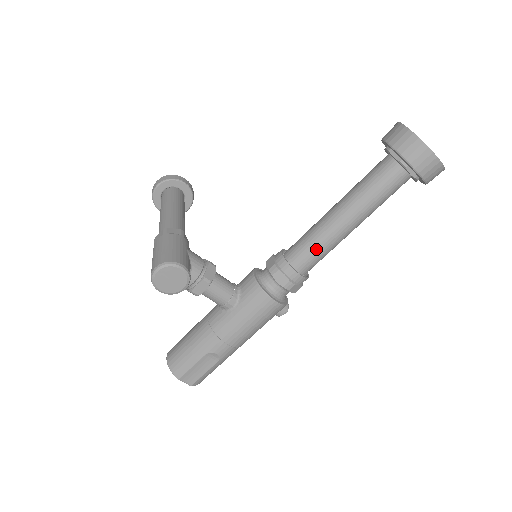
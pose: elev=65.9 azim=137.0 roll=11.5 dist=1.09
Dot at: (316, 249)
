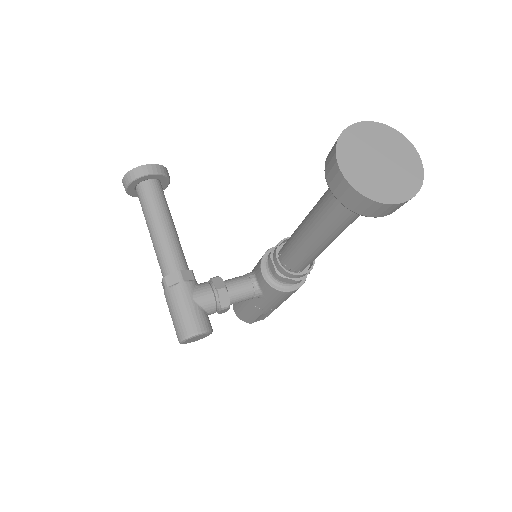
Dot at: (307, 259)
